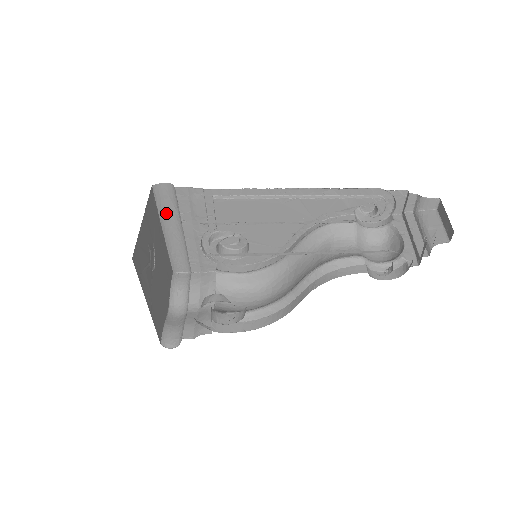
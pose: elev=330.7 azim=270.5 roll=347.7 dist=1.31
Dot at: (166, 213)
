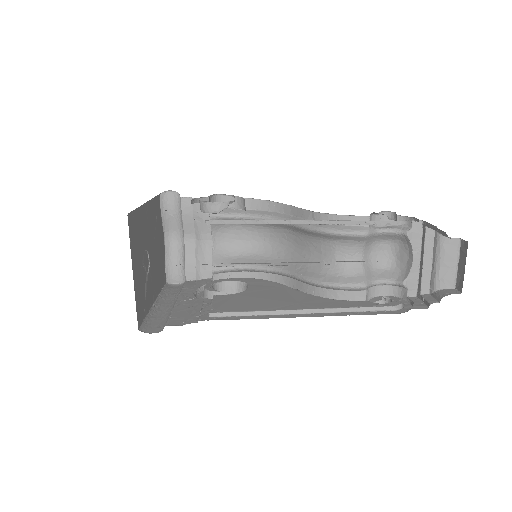
Dot at: occluded
